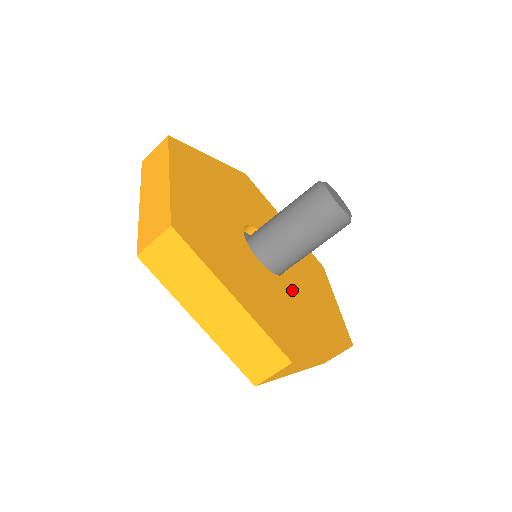
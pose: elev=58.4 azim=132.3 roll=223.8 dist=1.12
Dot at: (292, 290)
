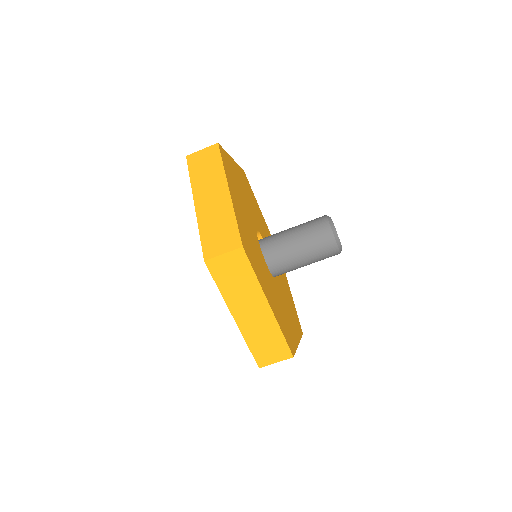
Dot at: (280, 290)
